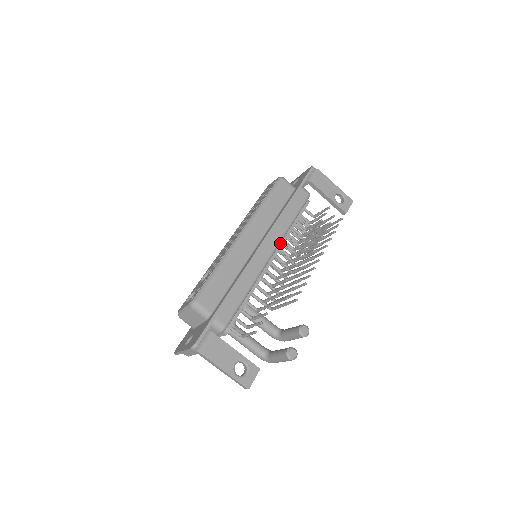
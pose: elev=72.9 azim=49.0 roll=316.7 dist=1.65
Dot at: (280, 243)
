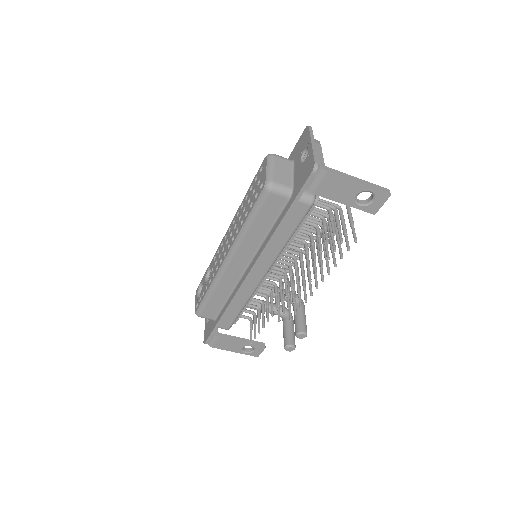
Dot at: occluded
